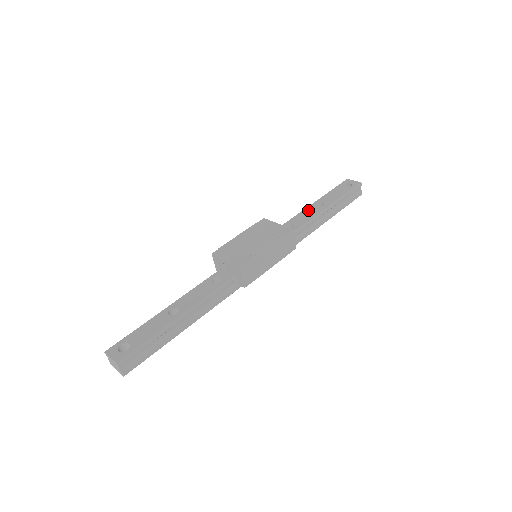
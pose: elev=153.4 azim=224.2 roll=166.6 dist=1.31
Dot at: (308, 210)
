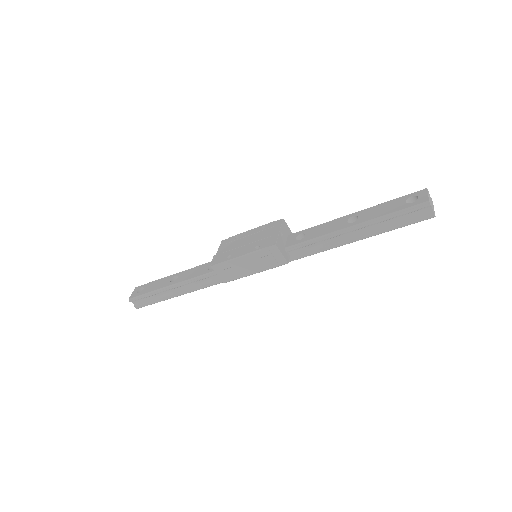
Dot at: (337, 221)
